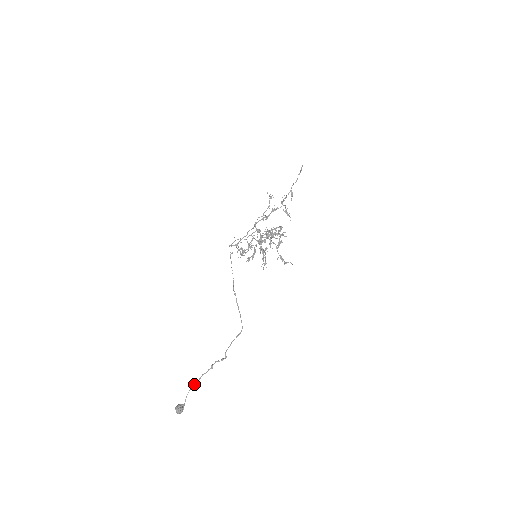
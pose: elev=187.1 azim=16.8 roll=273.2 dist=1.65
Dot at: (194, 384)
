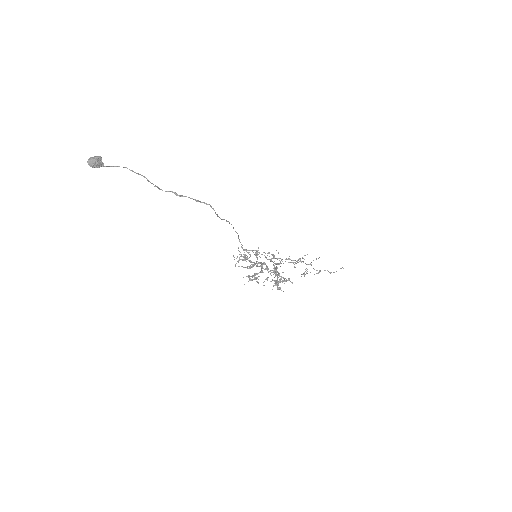
Dot at: occluded
